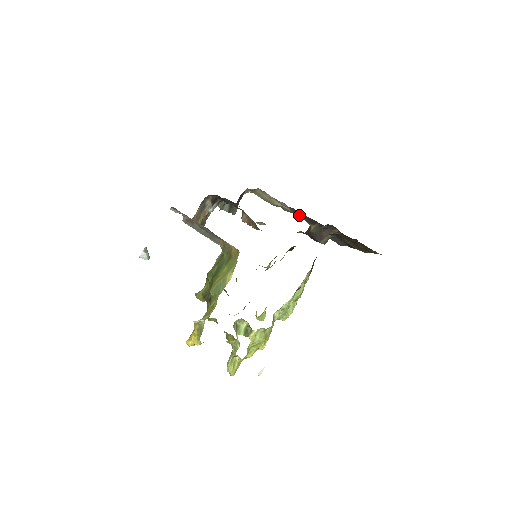
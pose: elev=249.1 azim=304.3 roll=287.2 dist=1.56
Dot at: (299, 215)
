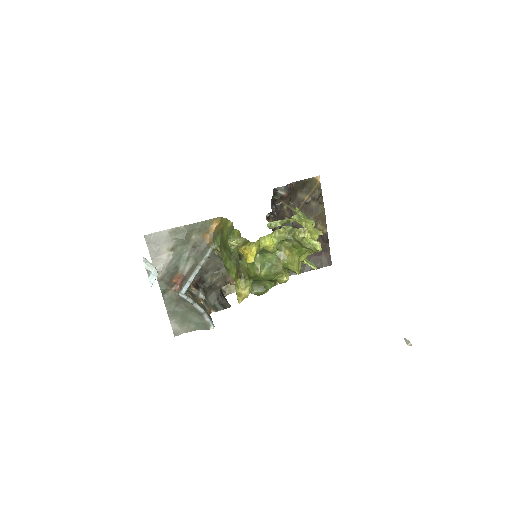
Dot at: occluded
